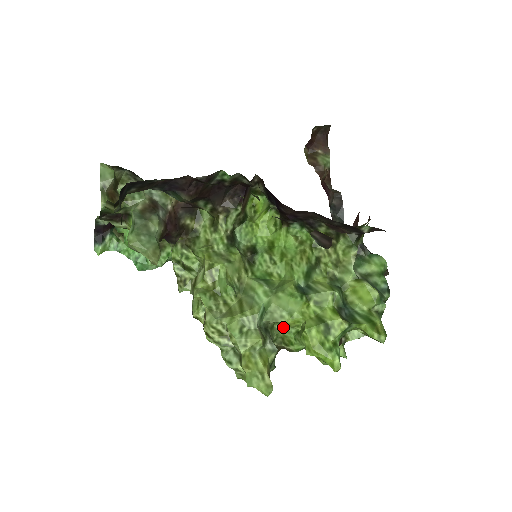
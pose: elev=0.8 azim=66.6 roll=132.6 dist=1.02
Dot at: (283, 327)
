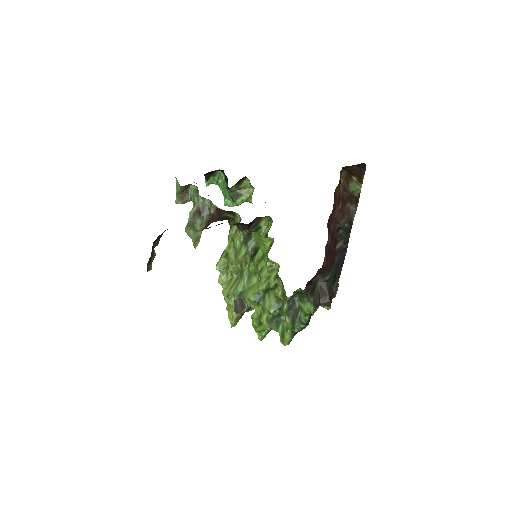
Dot at: occluded
